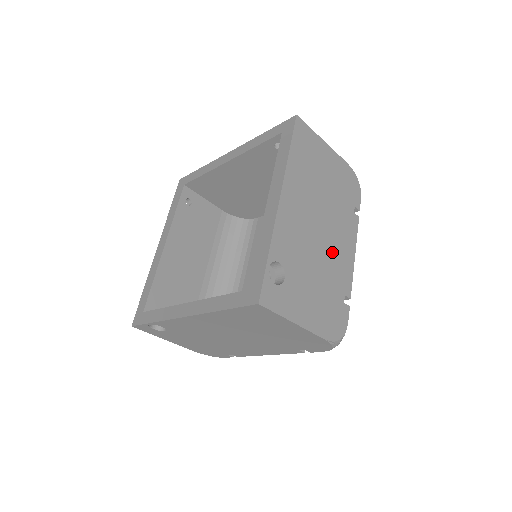
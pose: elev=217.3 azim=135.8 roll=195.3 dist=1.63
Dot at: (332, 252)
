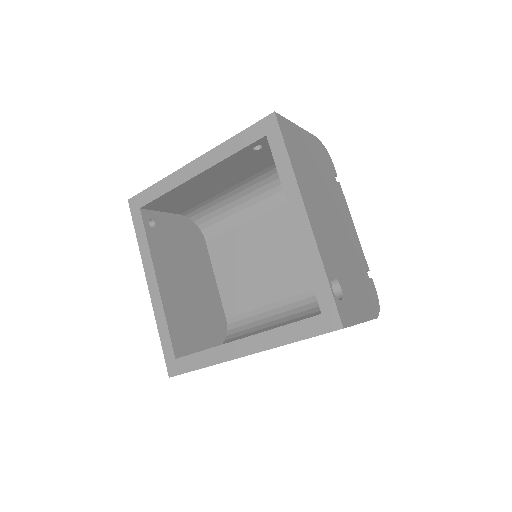
Dot at: occluded
